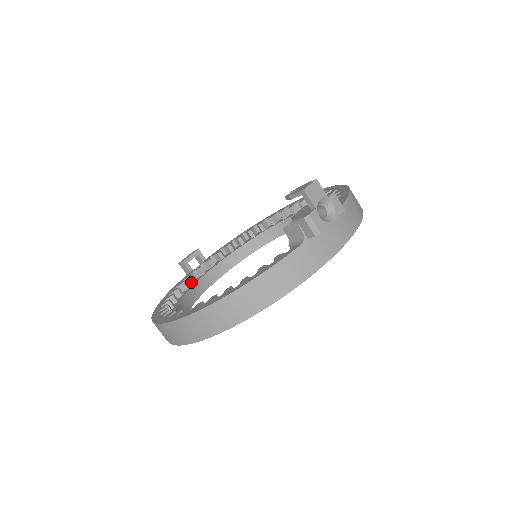
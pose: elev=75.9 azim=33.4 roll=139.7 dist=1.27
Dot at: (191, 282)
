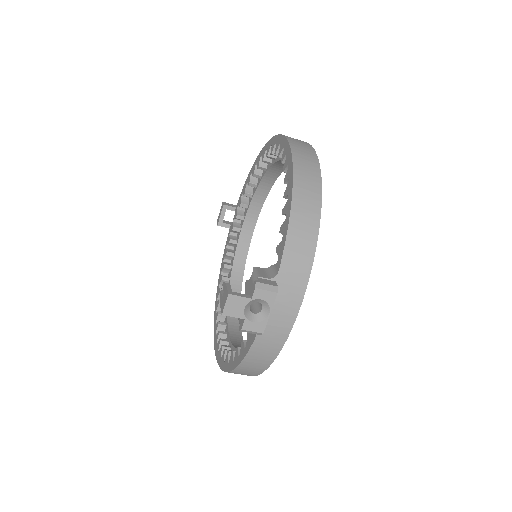
Dot at: (233, 245)
